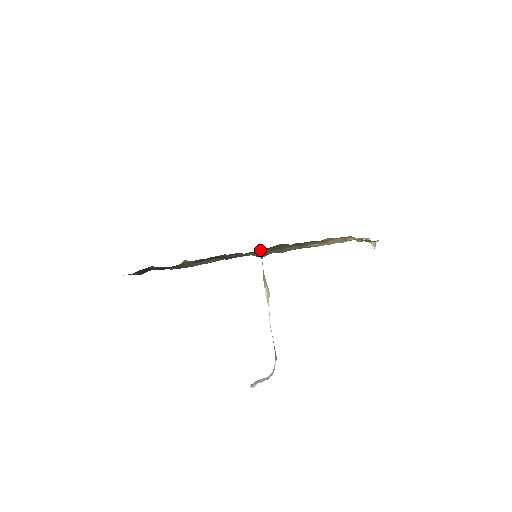
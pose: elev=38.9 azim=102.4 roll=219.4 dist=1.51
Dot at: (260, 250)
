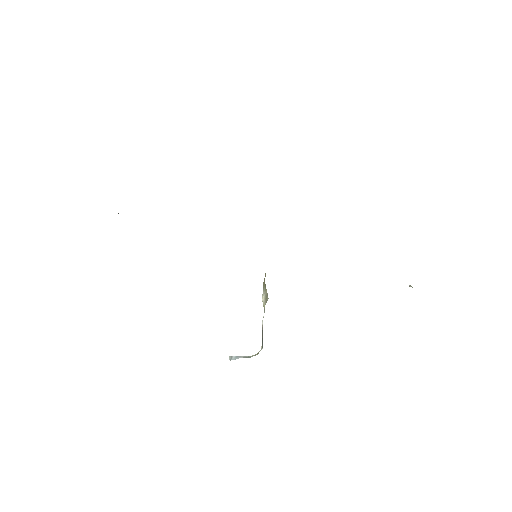
Dot at: occluded
